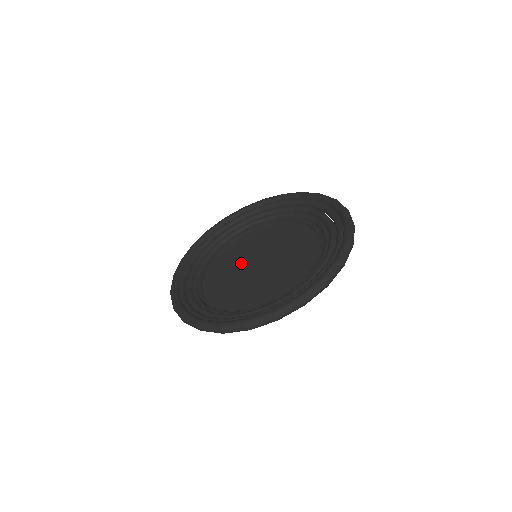
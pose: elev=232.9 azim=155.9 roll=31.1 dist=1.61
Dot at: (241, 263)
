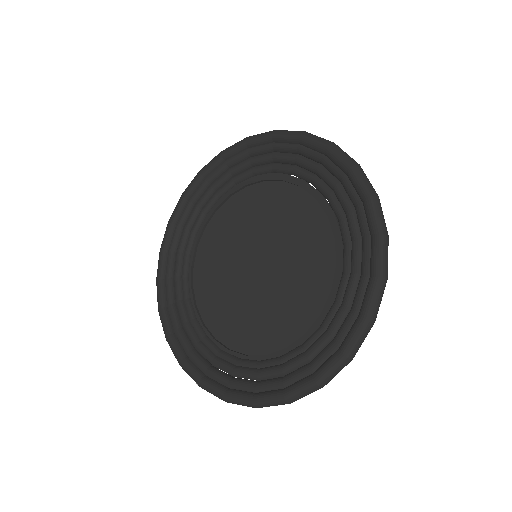
Dot at: (246, 240)
